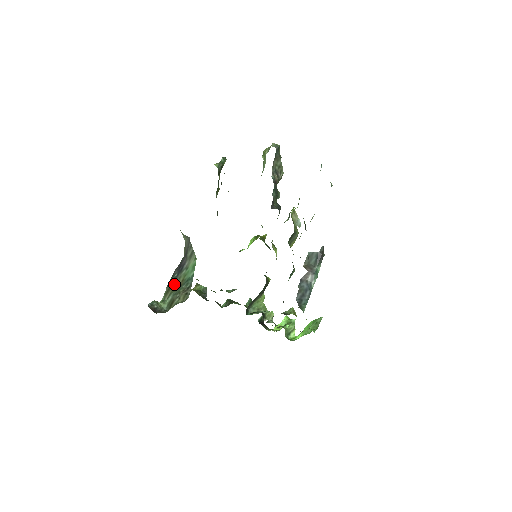
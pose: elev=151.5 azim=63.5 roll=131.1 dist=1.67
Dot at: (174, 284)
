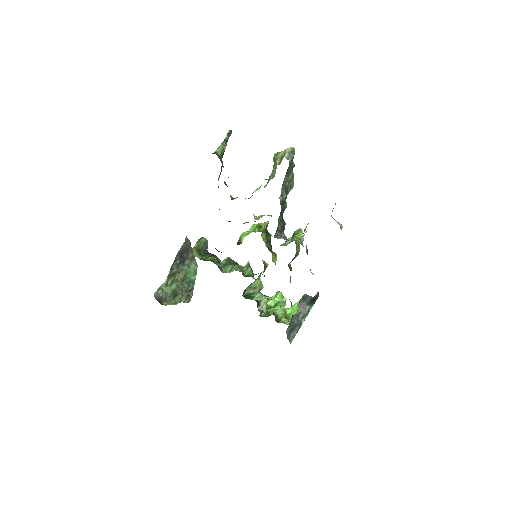
Dot at: (177, 272)
